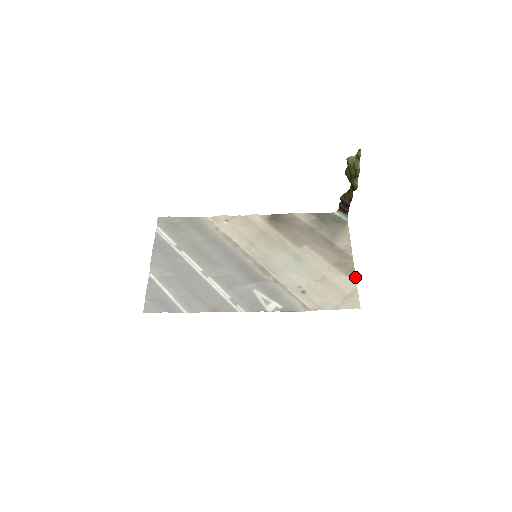
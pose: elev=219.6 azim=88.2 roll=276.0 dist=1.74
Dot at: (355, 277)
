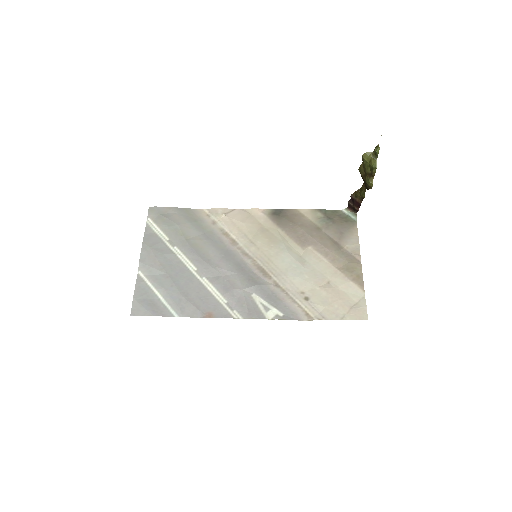
Dot at: (363, 284)
